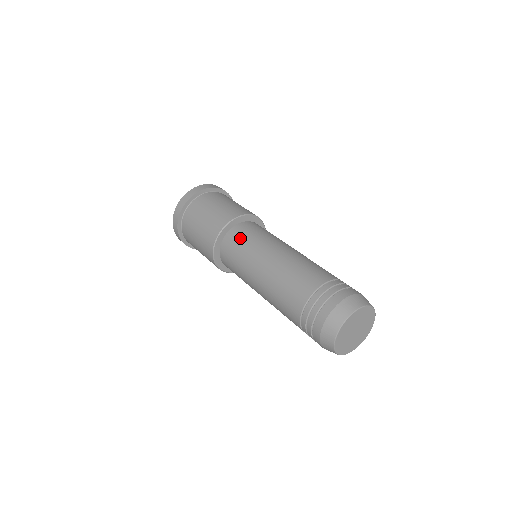
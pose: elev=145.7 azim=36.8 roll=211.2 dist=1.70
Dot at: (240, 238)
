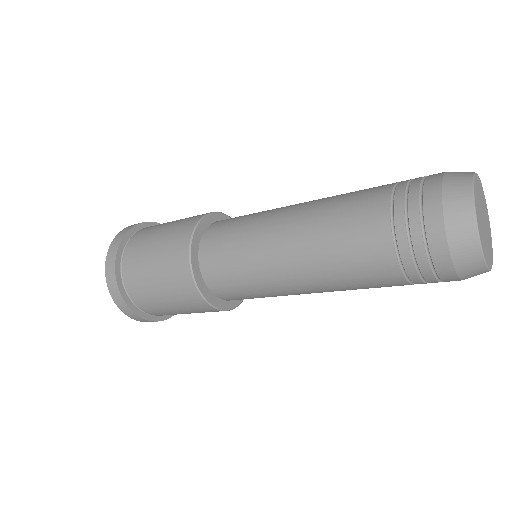
Dot at: occluded
